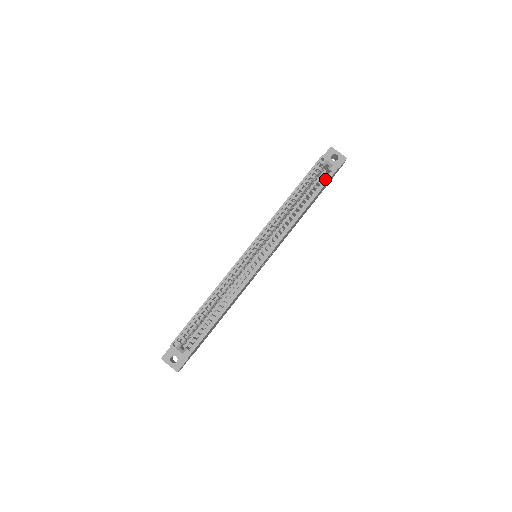
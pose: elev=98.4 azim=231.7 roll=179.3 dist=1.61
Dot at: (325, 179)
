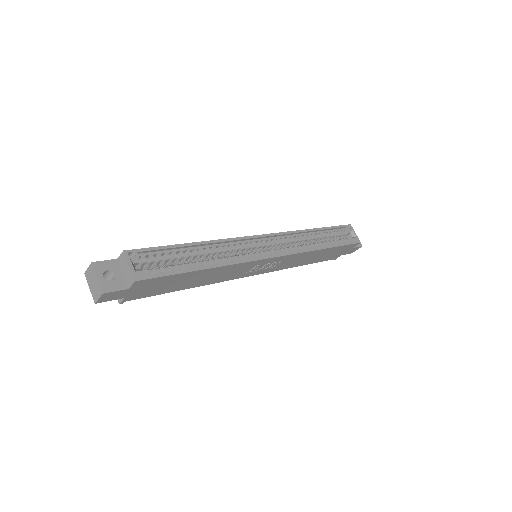
Dot at: (347, 242)
